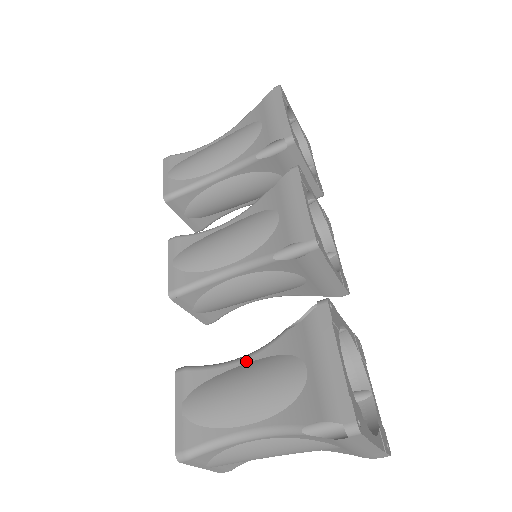
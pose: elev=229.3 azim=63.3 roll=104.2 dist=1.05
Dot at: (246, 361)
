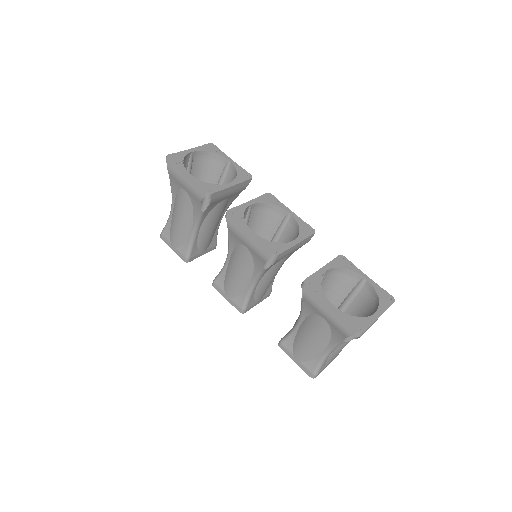
Dot at: (300, 324)
